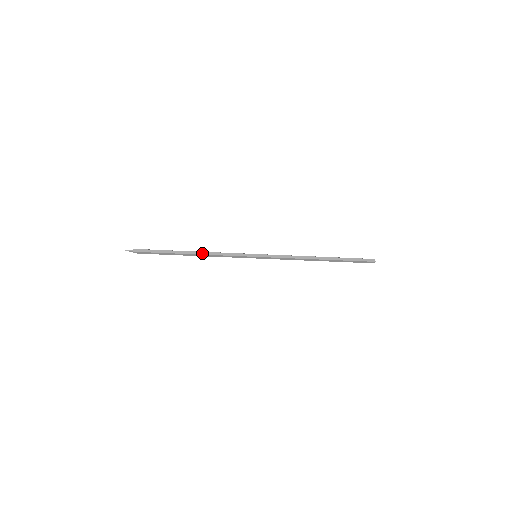
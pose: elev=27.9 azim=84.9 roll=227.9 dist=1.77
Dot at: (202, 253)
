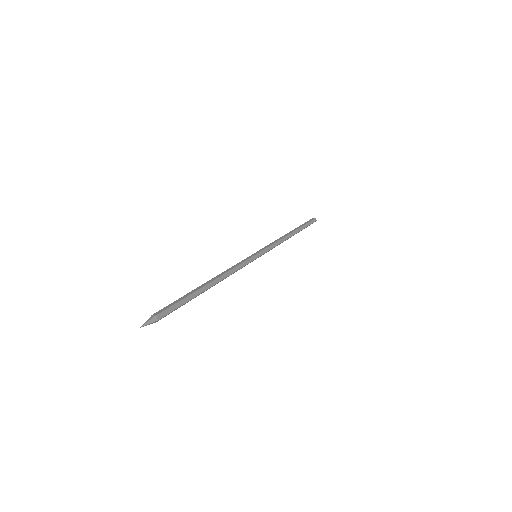
Dot at: occluded
